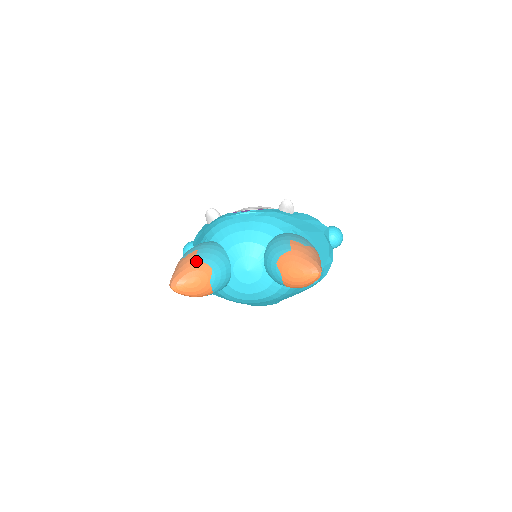
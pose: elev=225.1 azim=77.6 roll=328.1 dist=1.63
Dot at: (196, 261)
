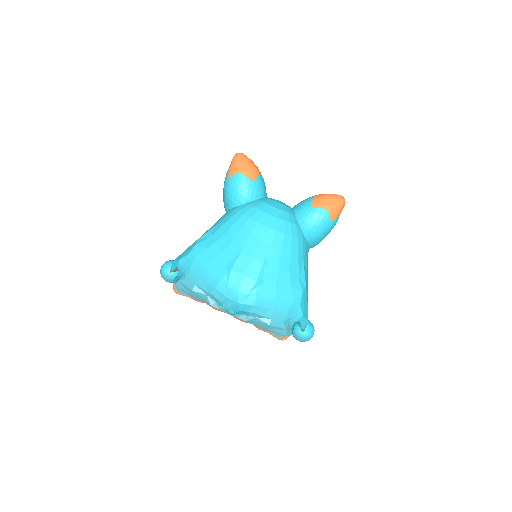
Dot at: occluded
